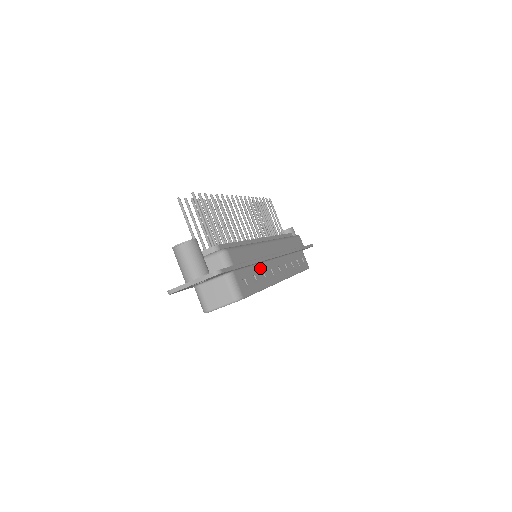
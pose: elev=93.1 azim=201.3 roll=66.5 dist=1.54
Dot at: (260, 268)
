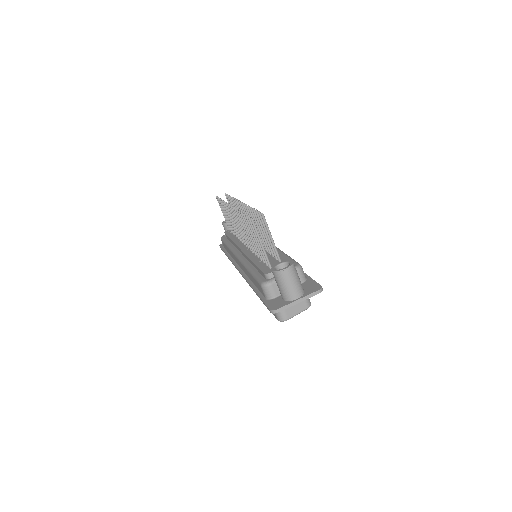
Dot at: occluded
